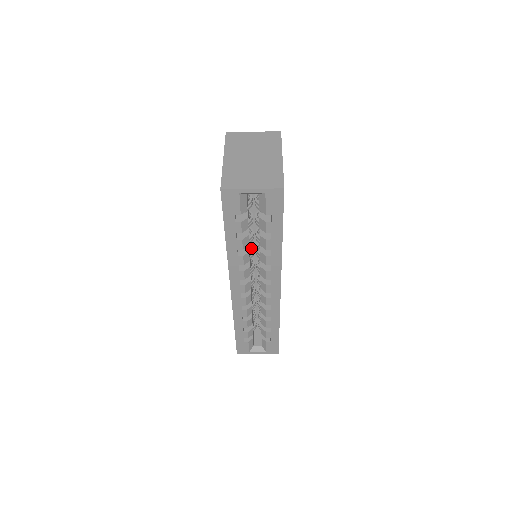
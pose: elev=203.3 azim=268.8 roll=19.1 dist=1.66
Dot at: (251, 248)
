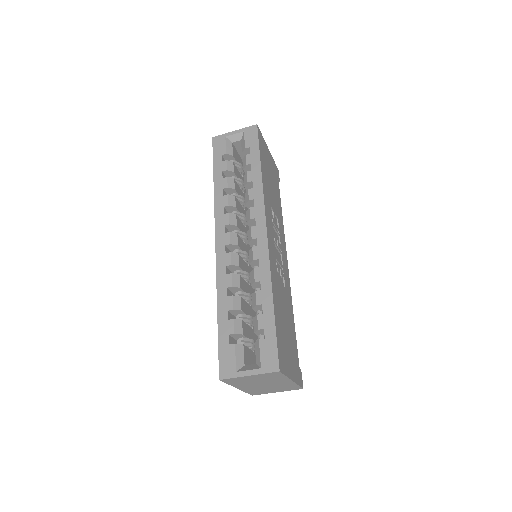
Dot at: (245, 223)
